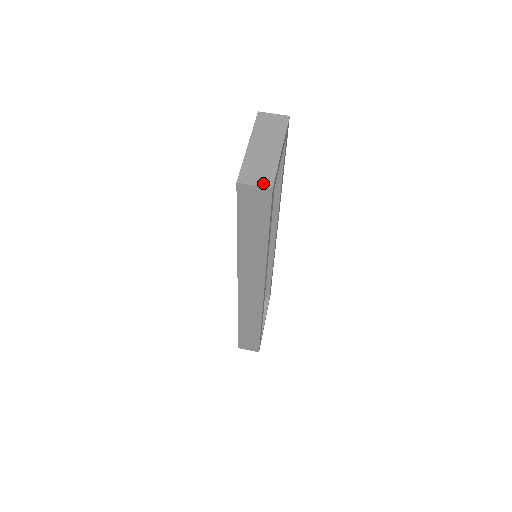
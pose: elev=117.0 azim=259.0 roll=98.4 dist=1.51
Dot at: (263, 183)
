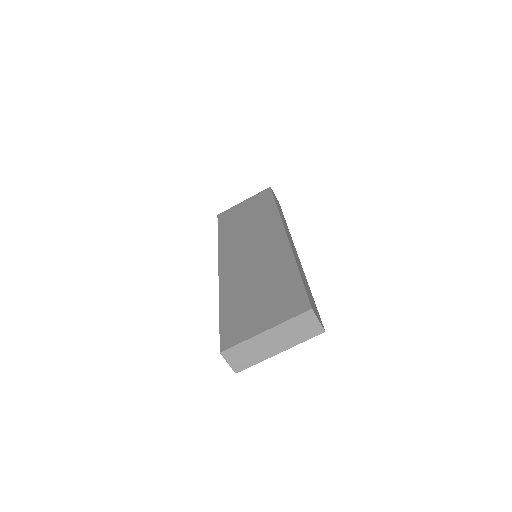
Dot at: (235, 366)
